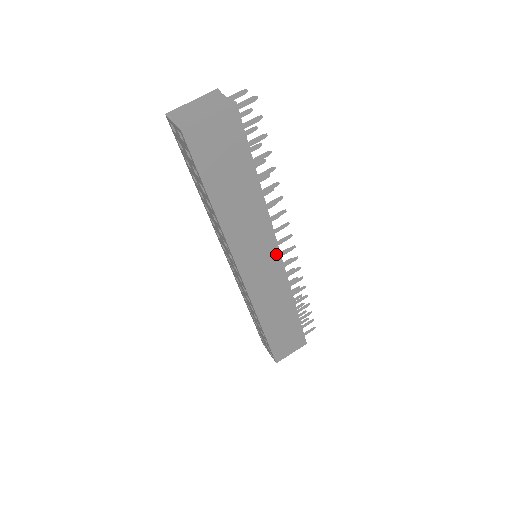
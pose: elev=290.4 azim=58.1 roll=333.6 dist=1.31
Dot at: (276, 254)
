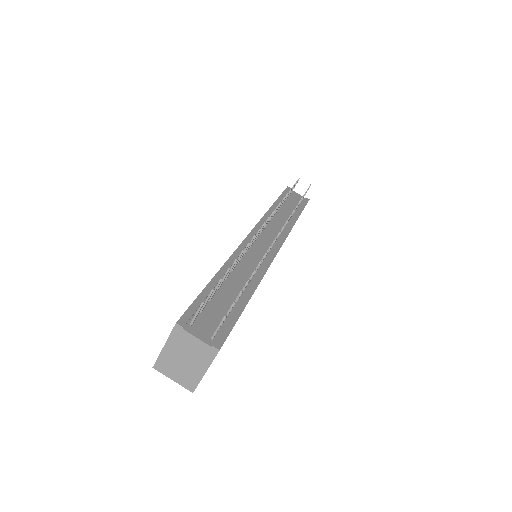
Dot at: occluded
